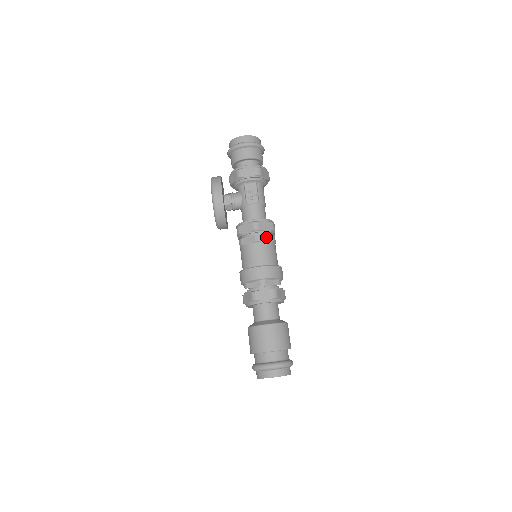
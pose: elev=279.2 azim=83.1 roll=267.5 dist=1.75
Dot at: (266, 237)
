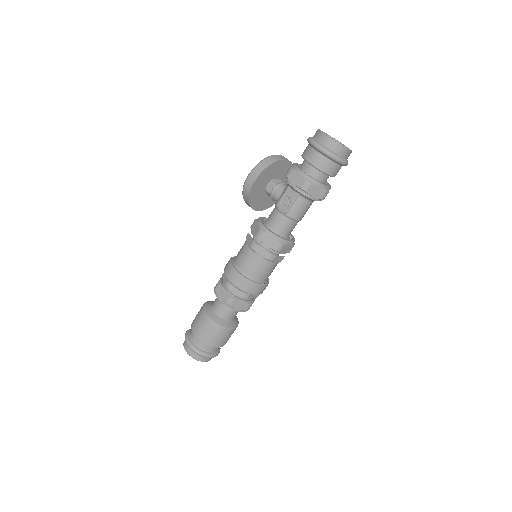
Dot at: (263, 251)
